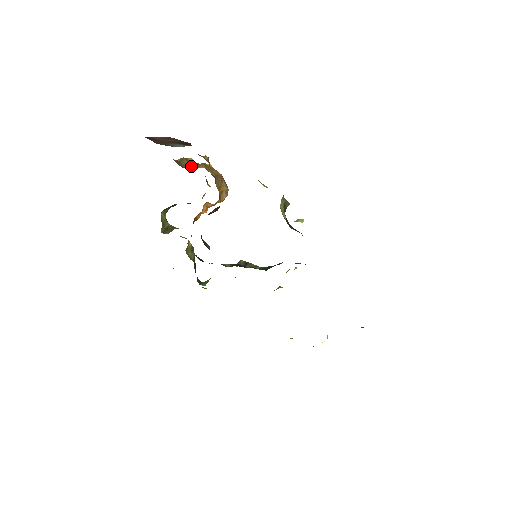
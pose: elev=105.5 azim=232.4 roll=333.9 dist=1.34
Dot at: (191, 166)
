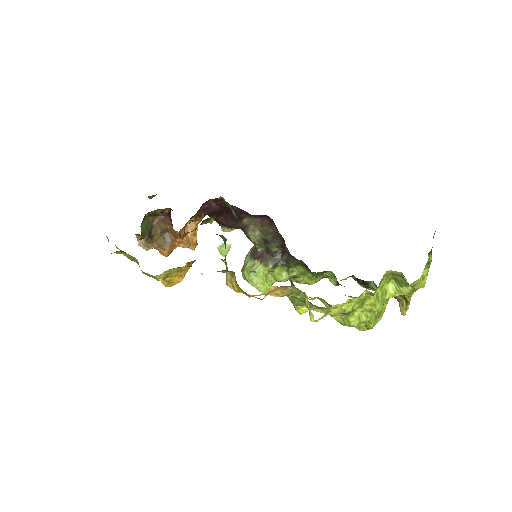
Dot at: occluded
